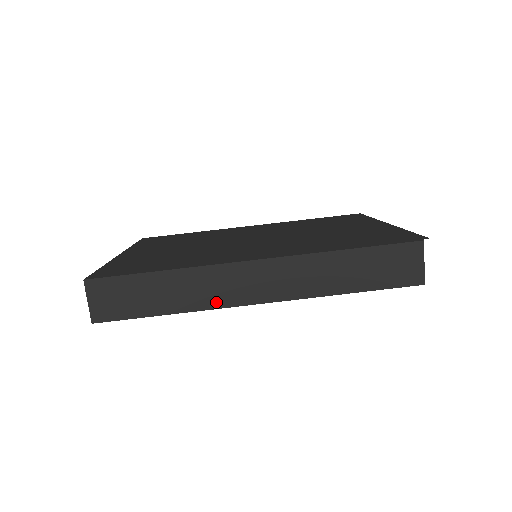
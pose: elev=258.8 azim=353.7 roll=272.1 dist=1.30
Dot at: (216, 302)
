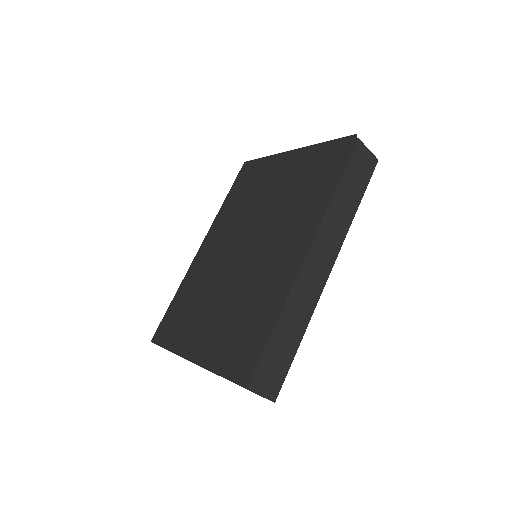
Dot at: (314, 300)
